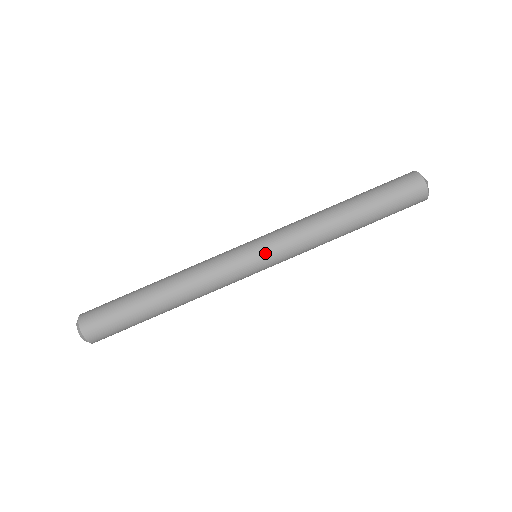
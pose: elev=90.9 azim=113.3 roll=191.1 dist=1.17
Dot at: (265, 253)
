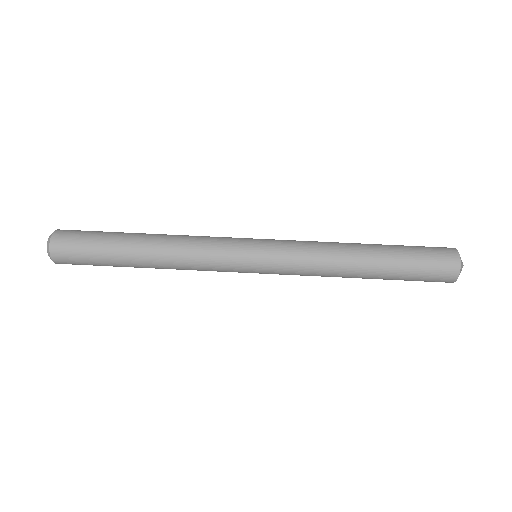
Dot at: (266, 262)
